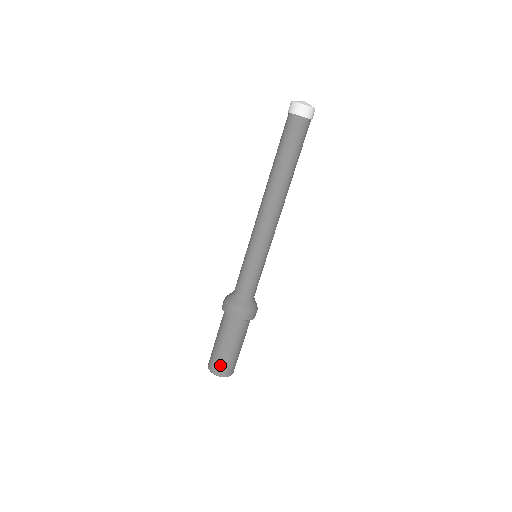
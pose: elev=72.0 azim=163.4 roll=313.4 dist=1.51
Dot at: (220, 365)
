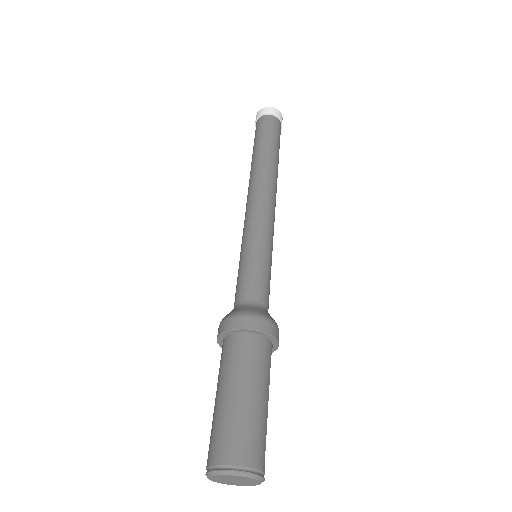
Dot at: (220, 442)
